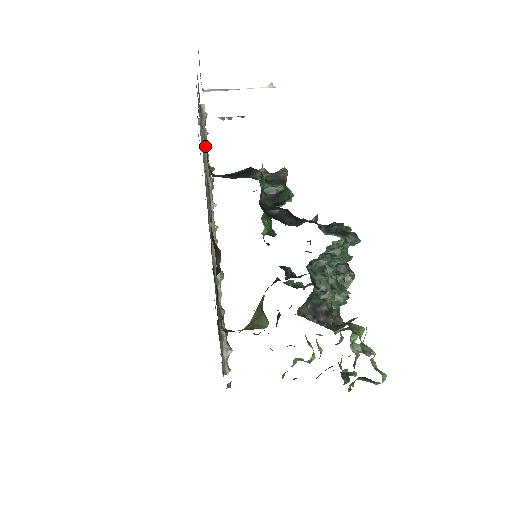
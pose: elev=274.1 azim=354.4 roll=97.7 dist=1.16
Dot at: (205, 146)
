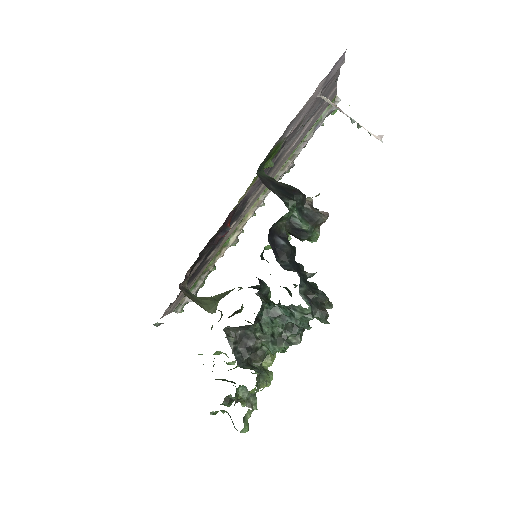
Dot at: (310, 134)
